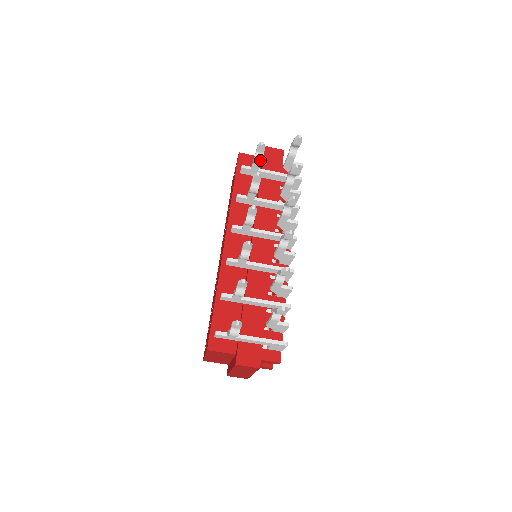
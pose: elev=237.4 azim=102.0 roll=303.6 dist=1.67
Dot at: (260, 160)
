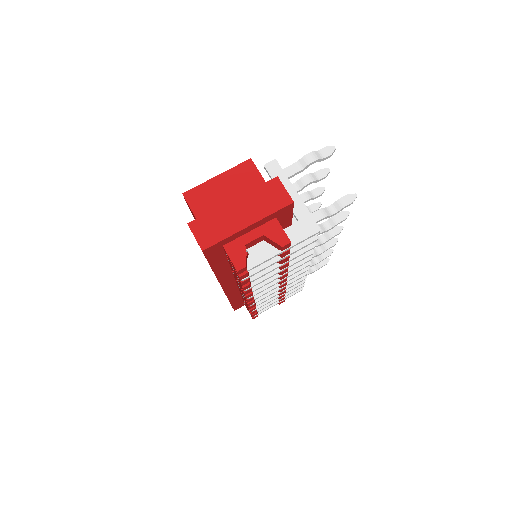
Dot at: occluded
